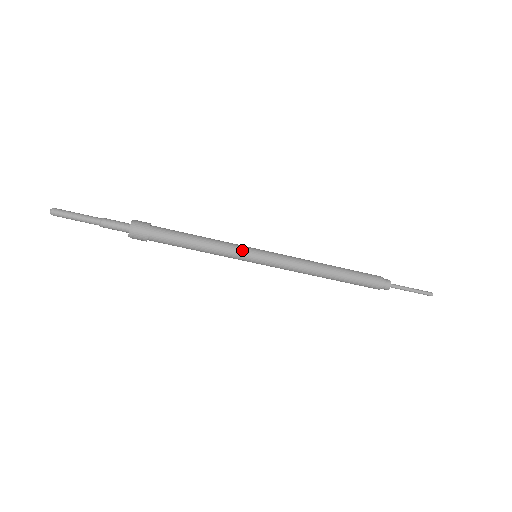
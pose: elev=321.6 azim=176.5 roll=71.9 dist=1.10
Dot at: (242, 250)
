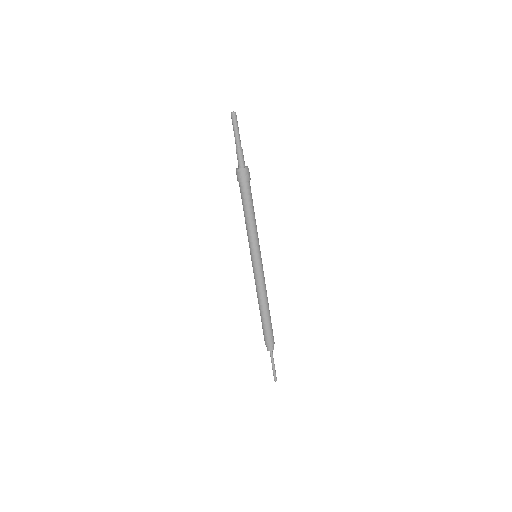
Dot at: (255, 246)
